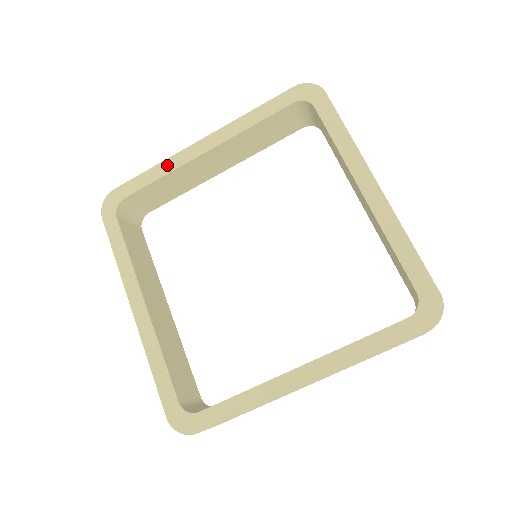
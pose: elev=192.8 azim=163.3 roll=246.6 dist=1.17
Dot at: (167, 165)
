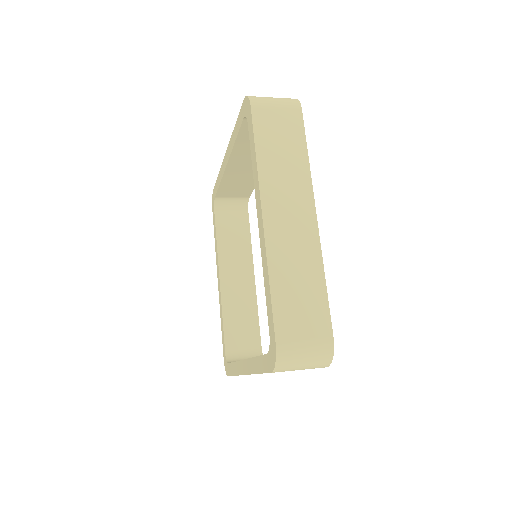
Dot at: (220, 174)
